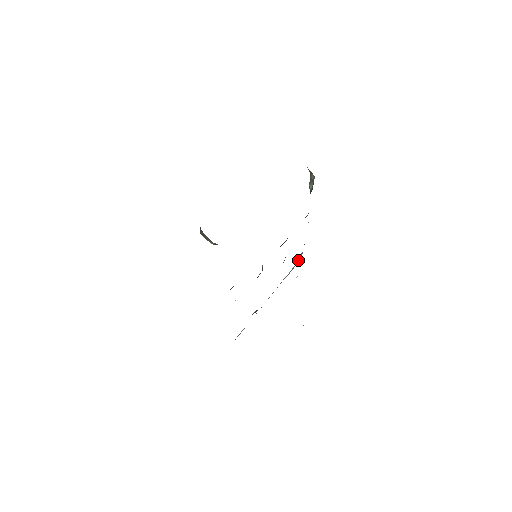
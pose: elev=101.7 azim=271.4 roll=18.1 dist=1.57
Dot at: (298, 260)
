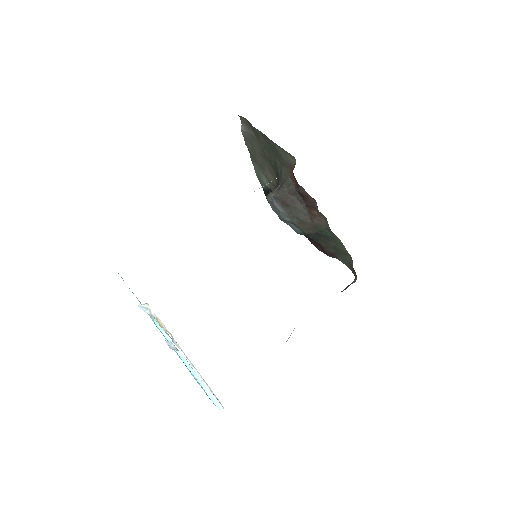
Dot at: occluded
